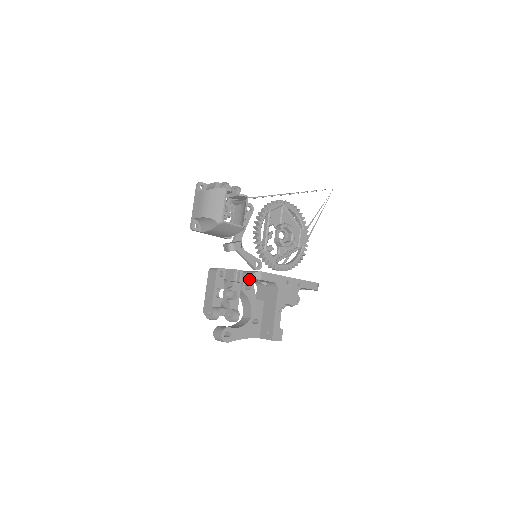
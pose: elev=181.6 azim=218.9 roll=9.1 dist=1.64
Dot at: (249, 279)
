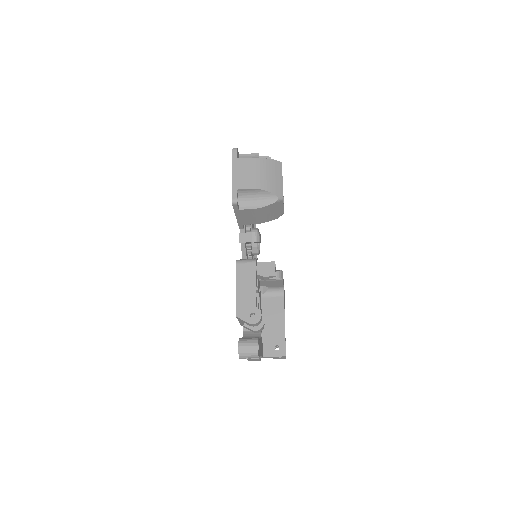
Dot at: (262, 280)
